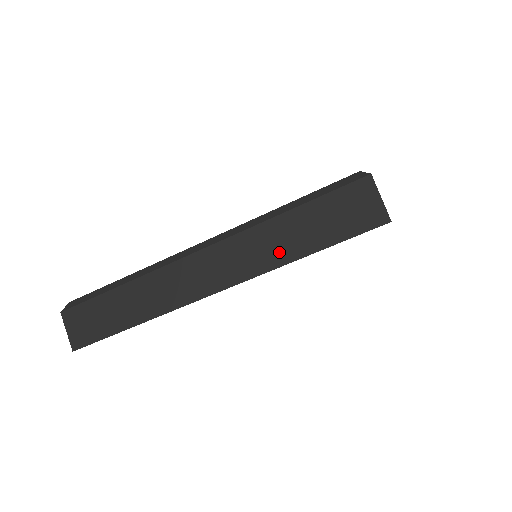
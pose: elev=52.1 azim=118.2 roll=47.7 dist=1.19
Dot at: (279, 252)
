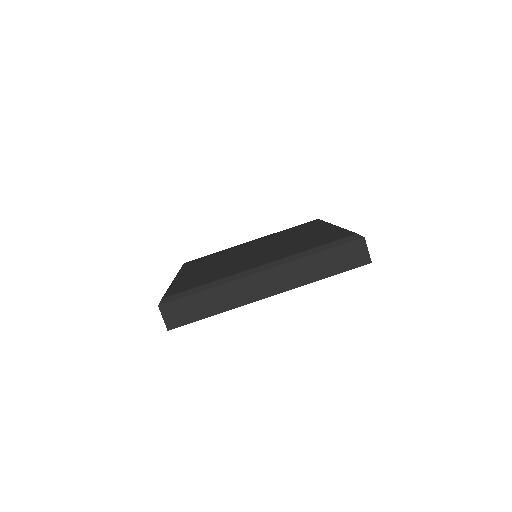
Dot at: (311, 275)
